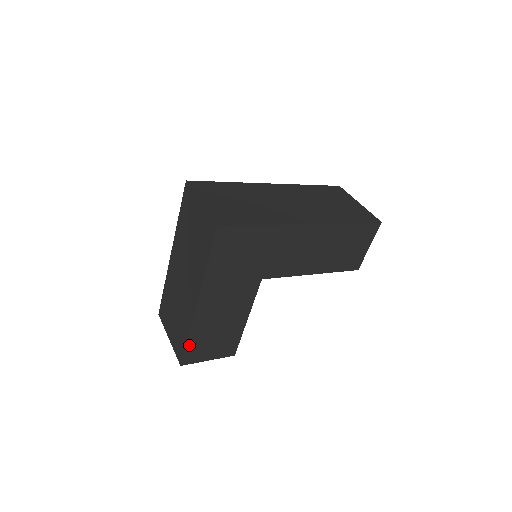
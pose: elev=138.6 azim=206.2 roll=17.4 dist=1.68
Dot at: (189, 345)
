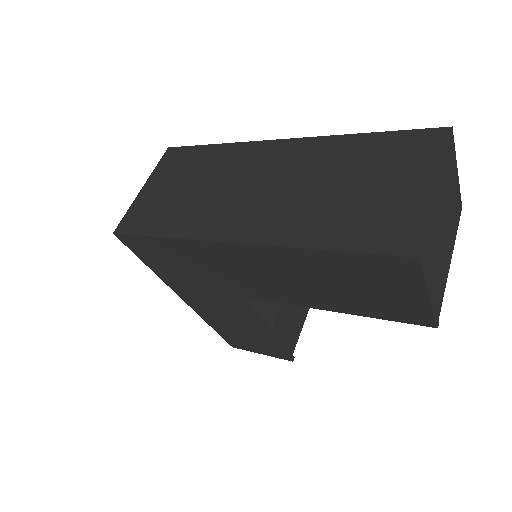
Dot at: (221, 333)
